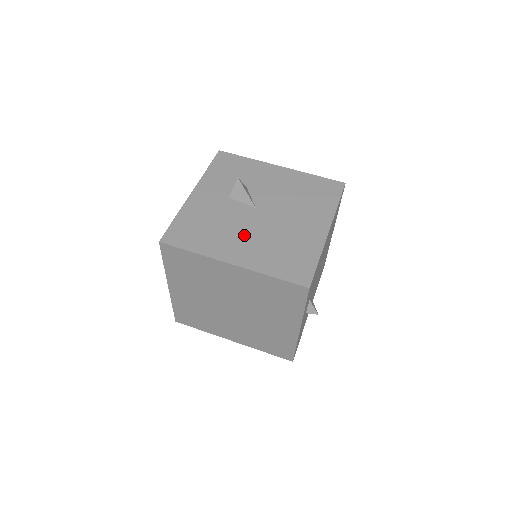
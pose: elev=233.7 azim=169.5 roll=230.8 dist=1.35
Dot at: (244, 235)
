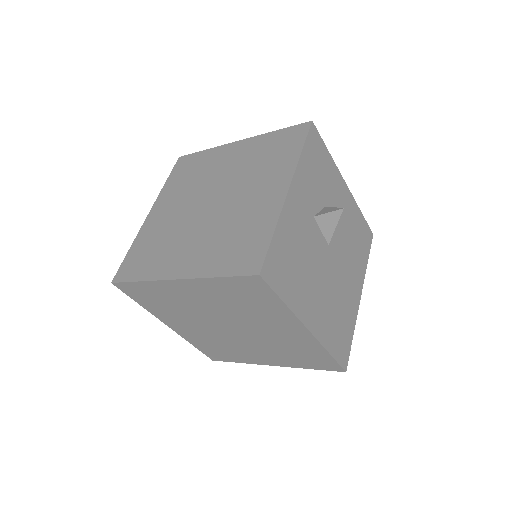
Dot at: (319, 287)
